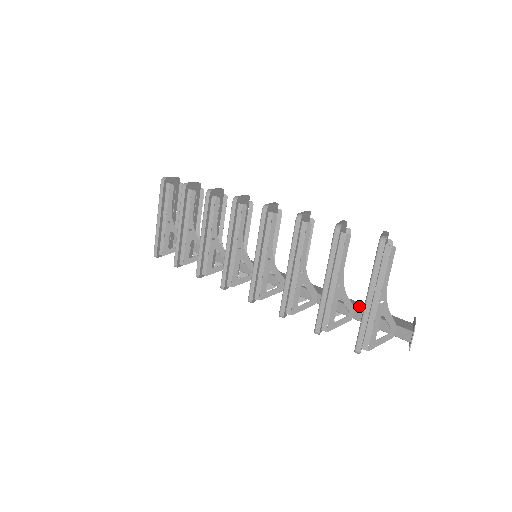
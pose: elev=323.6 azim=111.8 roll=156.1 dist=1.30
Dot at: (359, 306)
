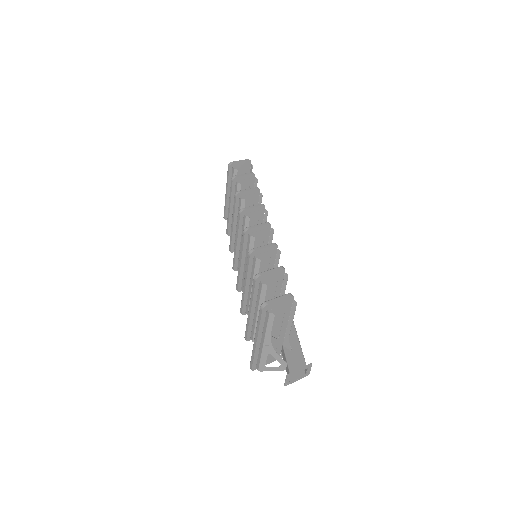
Dot at: occluded
